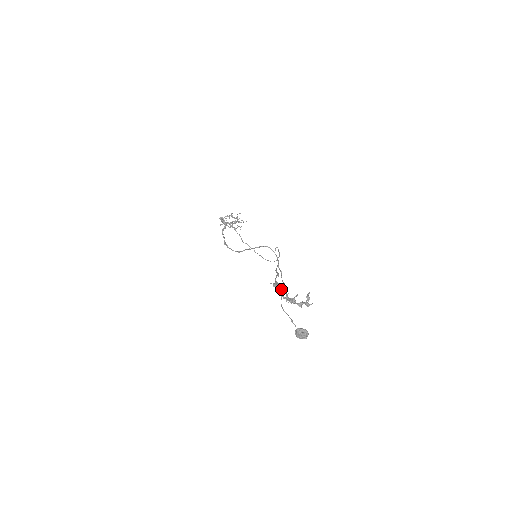
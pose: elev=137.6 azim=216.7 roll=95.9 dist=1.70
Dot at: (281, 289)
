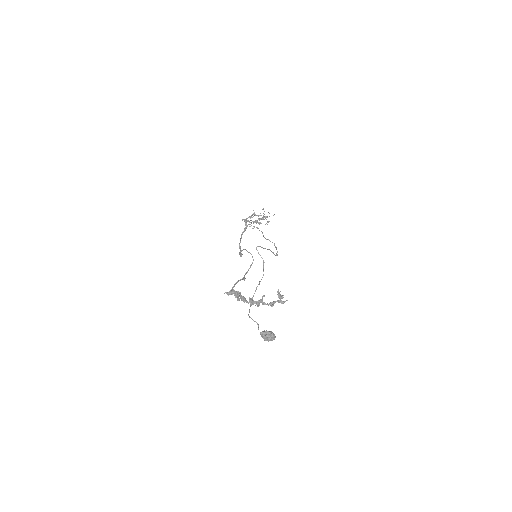
Dot at: (236, 296)
